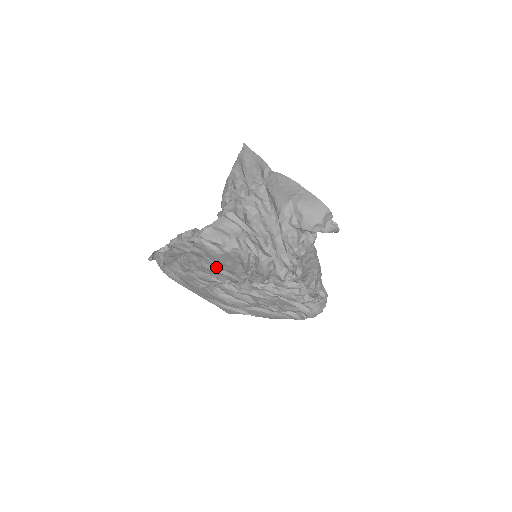
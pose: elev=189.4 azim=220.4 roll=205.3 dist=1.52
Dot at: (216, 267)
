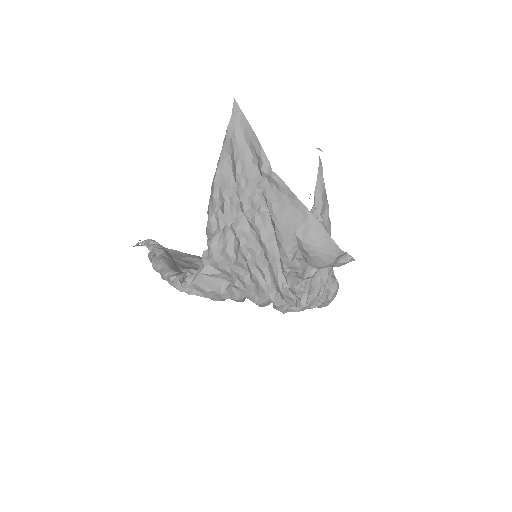
Dot at: occluded
